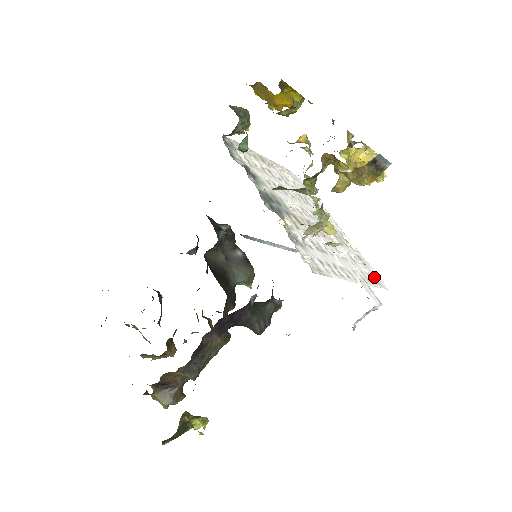
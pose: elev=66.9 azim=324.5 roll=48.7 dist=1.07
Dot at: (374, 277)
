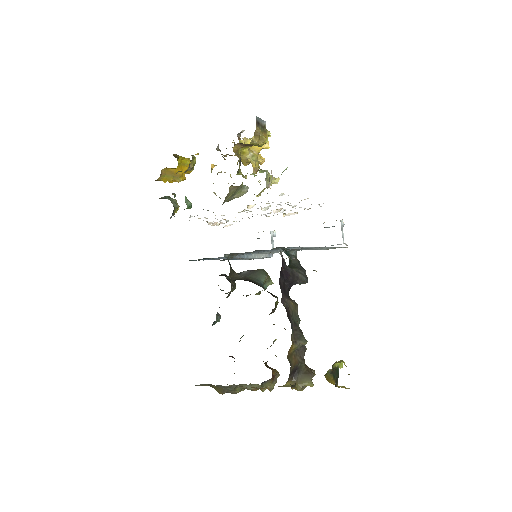
Dot at: occluded
